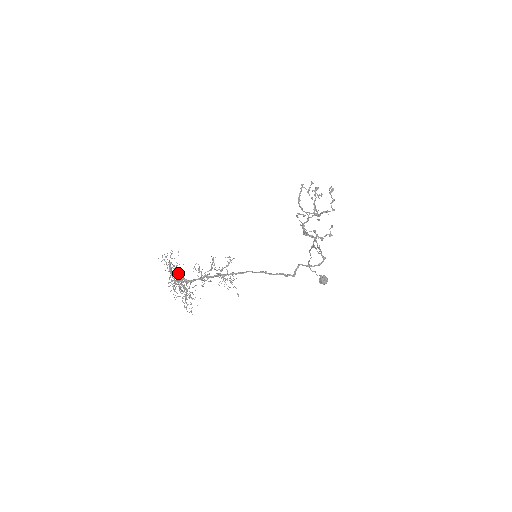
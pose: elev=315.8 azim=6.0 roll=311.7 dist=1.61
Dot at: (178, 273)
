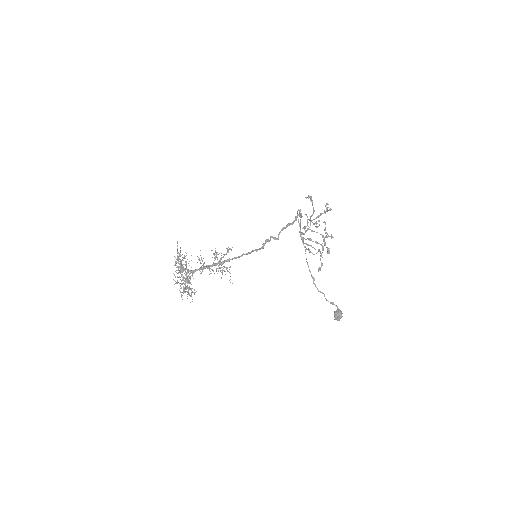
Dot at: occluded
